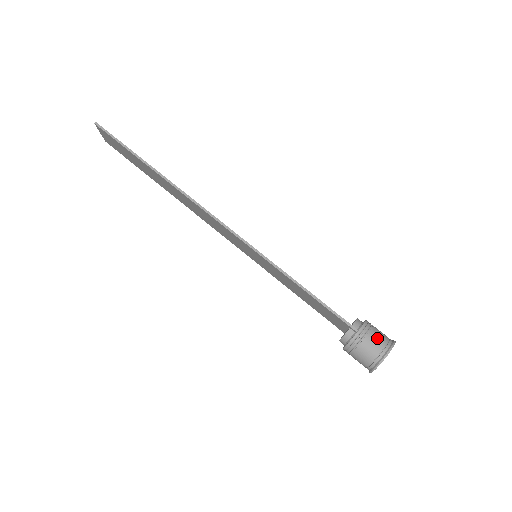
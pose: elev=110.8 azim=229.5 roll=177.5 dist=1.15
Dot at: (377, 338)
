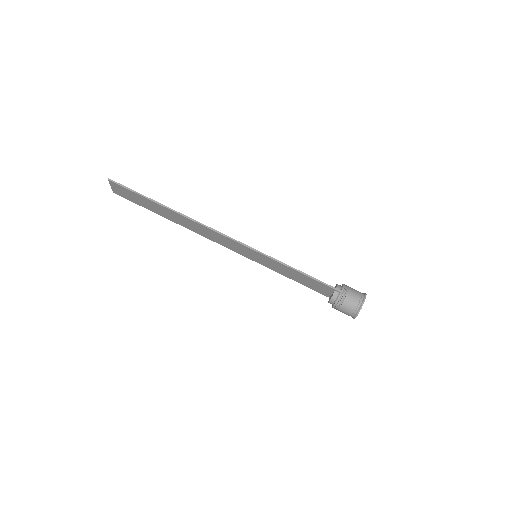
Dot at: (354, 293)
